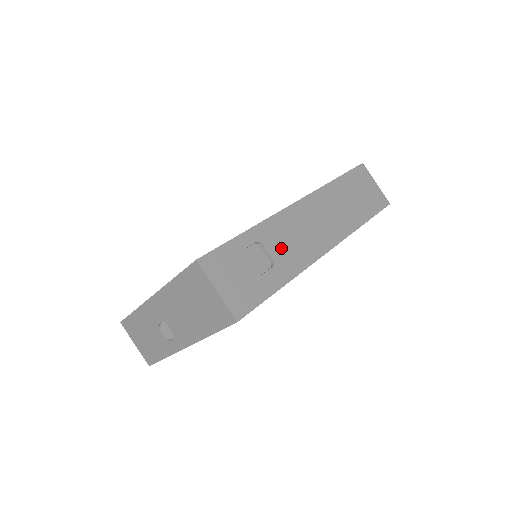
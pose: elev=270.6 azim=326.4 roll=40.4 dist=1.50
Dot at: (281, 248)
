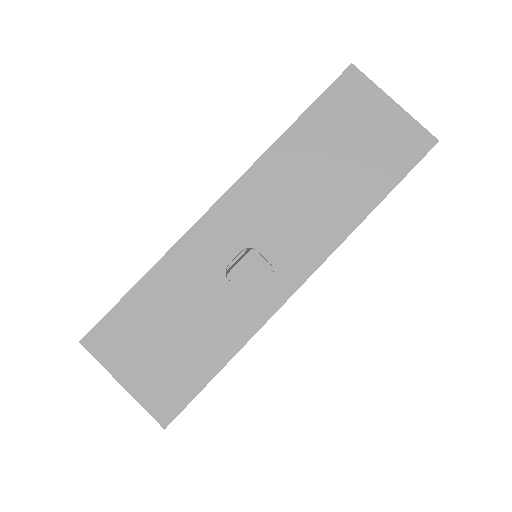
Dot at: occluded
